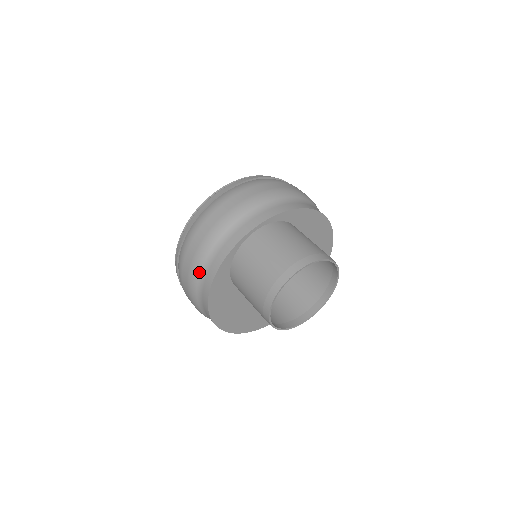
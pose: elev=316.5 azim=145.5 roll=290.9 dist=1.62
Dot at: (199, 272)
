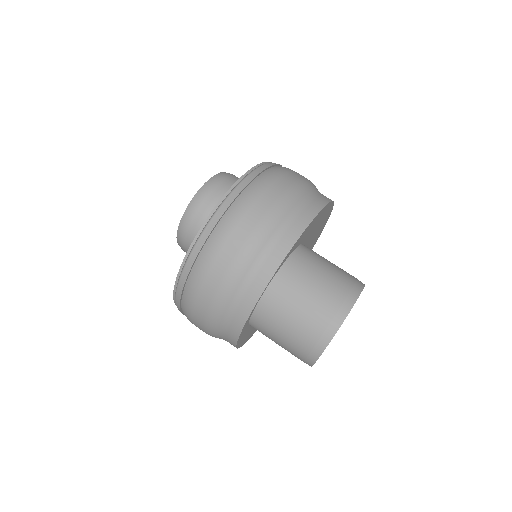
Dot at: (216, 334)
